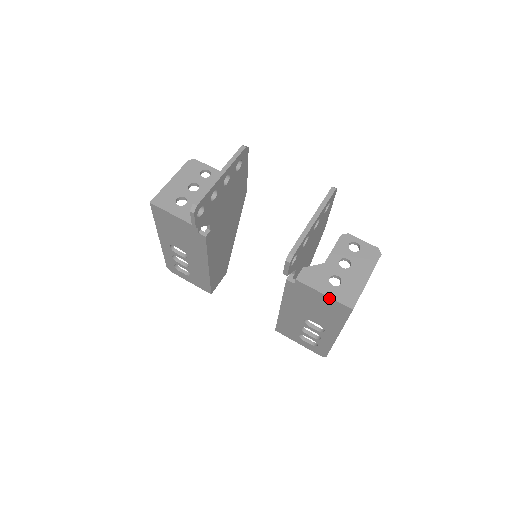
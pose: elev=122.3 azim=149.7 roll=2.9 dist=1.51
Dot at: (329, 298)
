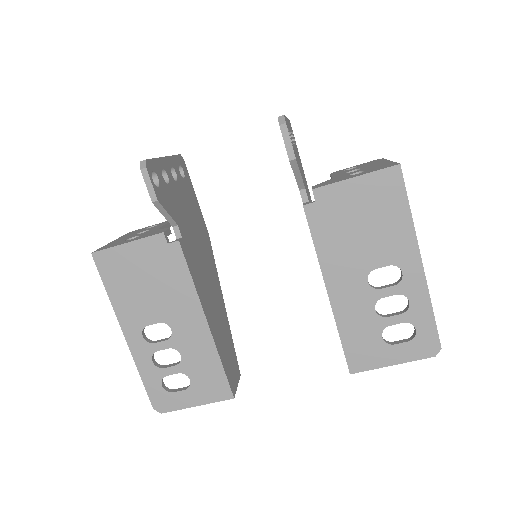
Dot at: (364, 177)
